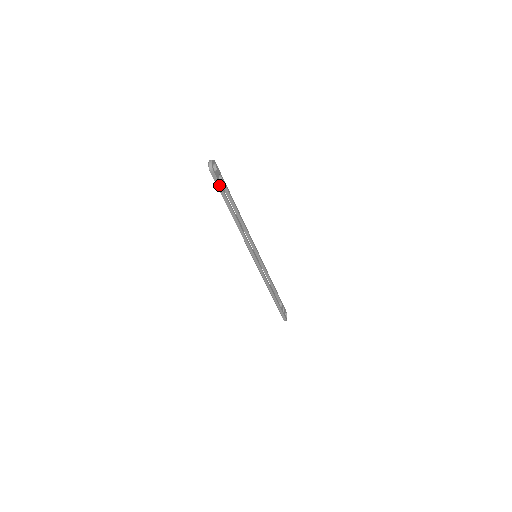
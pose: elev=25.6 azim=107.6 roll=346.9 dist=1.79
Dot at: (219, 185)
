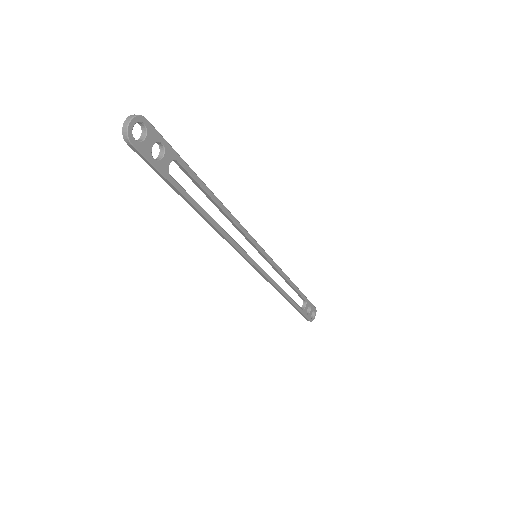
Dot at: (152, 165)
